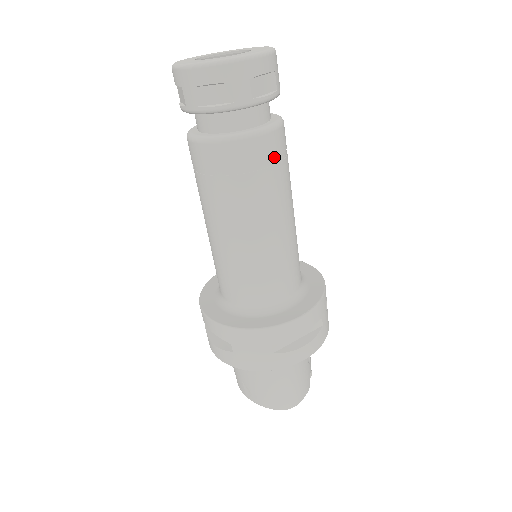
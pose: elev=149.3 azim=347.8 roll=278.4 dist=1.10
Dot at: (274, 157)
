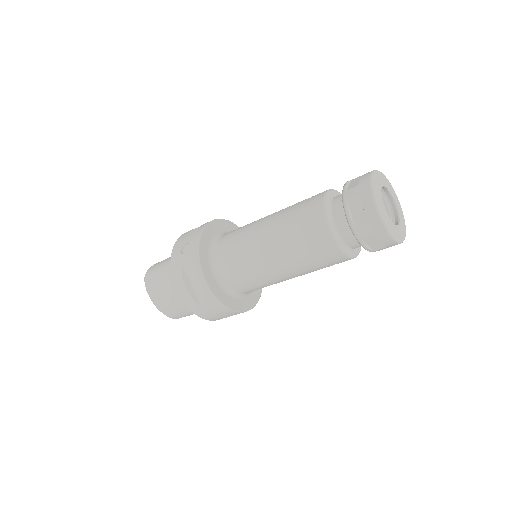
Dot at: occluded
